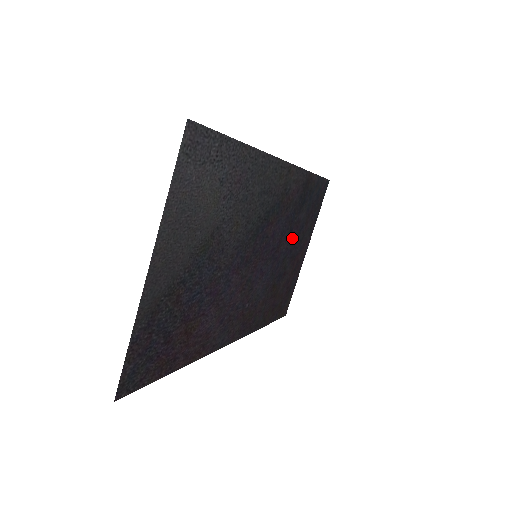
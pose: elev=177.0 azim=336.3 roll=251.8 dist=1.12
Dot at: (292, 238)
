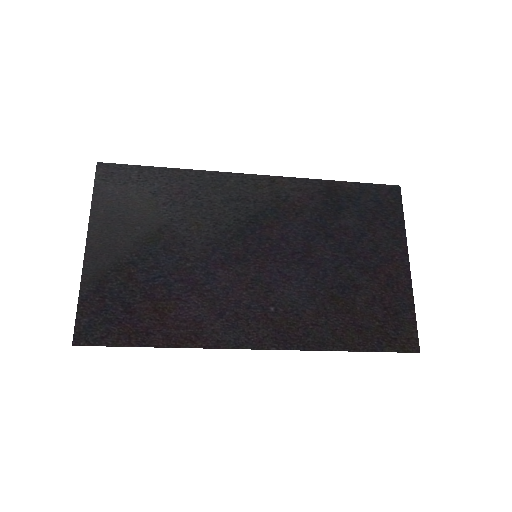
Dot at: (342, 245)
